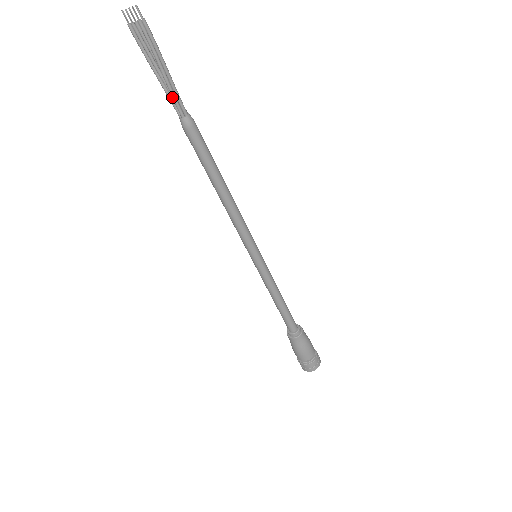
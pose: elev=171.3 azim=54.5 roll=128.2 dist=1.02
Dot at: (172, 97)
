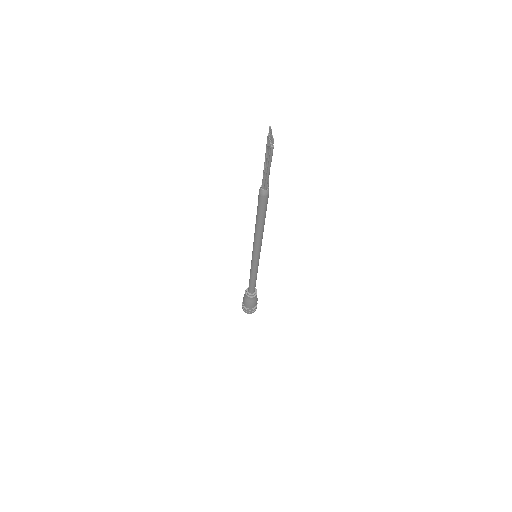
Dot at: (263, 178)
